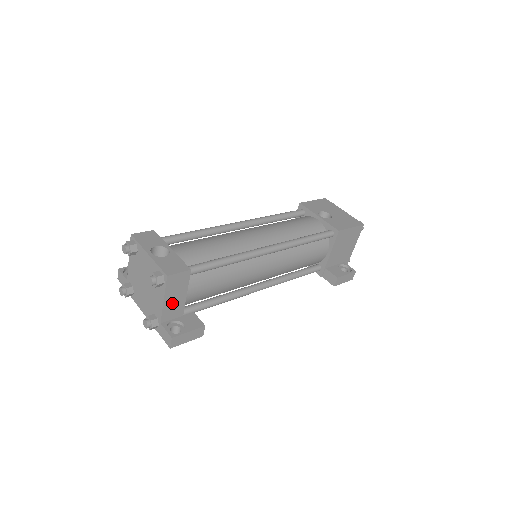
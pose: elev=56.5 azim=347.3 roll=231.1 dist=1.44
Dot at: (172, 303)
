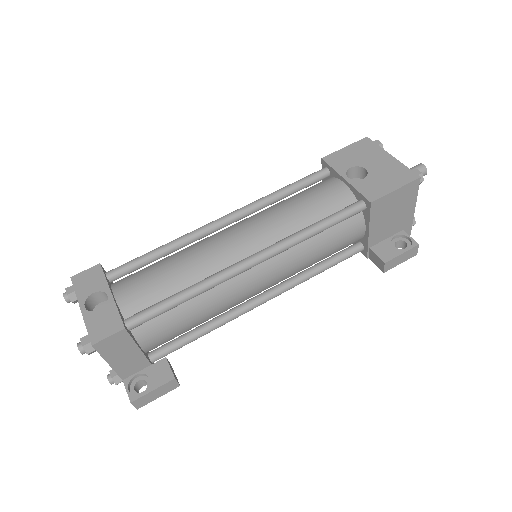
Dot at: (124, 361)
